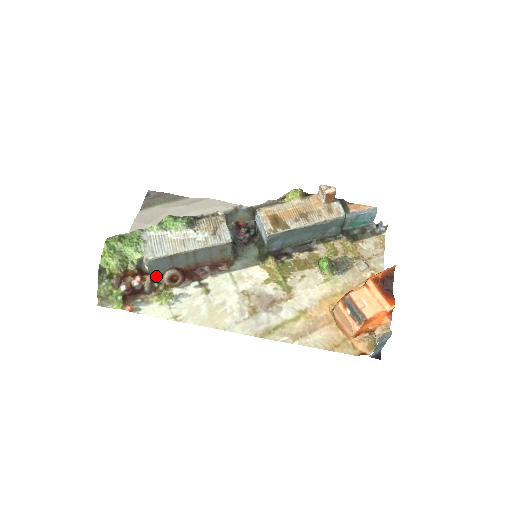
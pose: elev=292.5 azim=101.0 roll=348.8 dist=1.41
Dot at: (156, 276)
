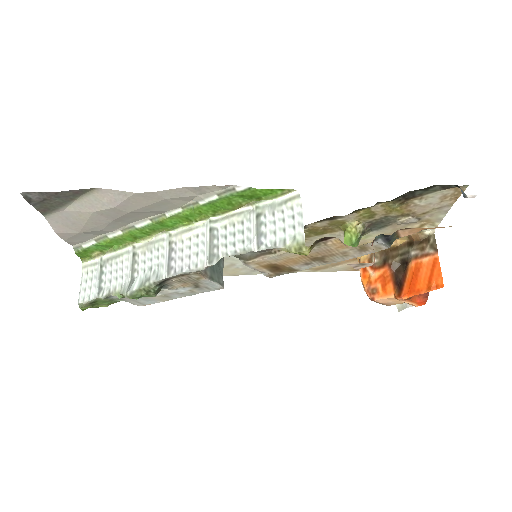
Dot at: occluded
